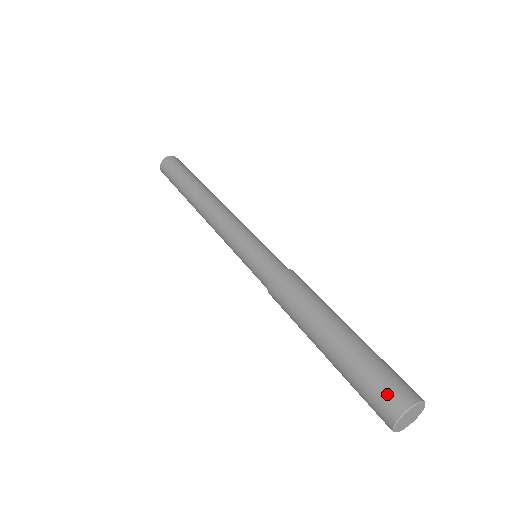
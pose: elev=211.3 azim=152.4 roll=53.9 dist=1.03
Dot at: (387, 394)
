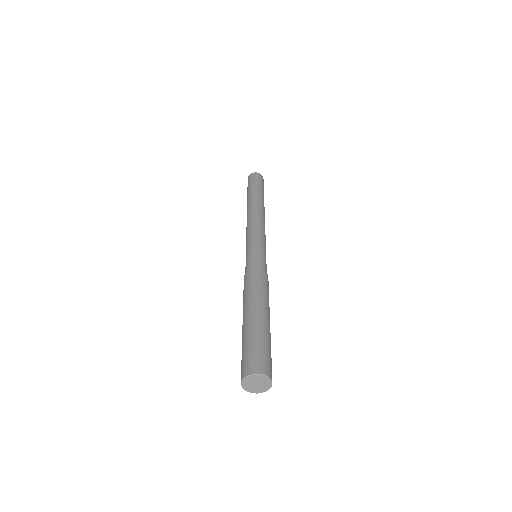
Dot at: (249, 361)
